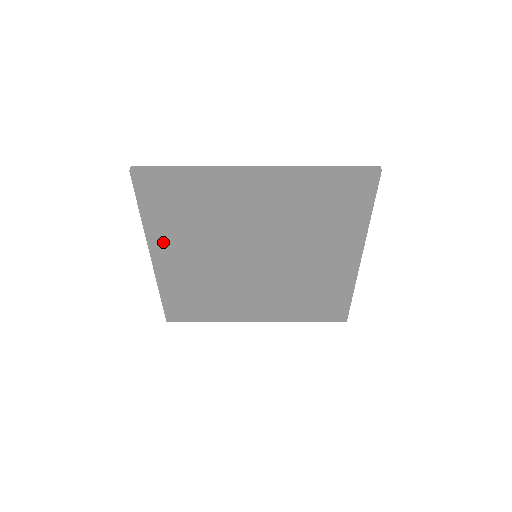
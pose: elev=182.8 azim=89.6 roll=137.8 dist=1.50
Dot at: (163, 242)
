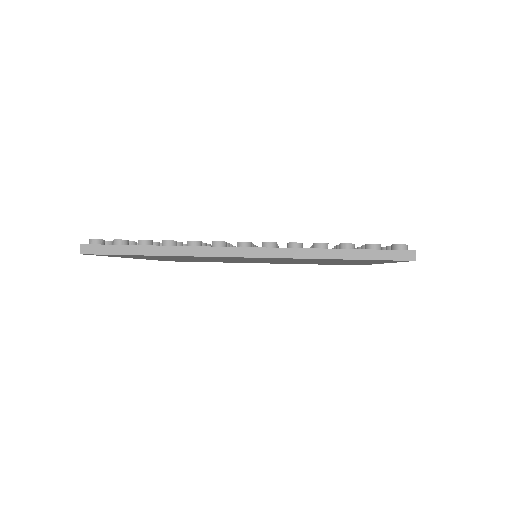
Dot at: (145, 258)
